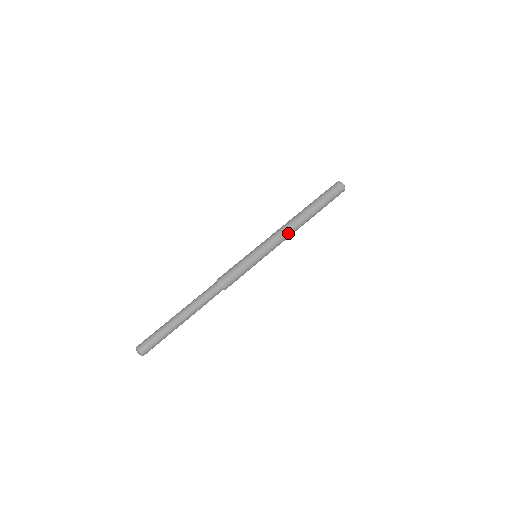
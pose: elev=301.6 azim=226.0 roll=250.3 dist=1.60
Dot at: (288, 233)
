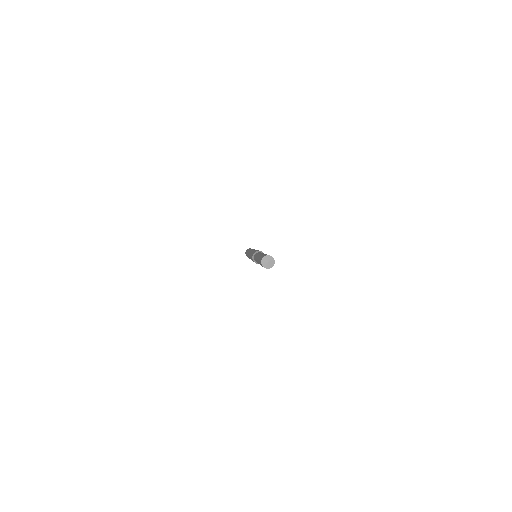
Dot at: occluded
